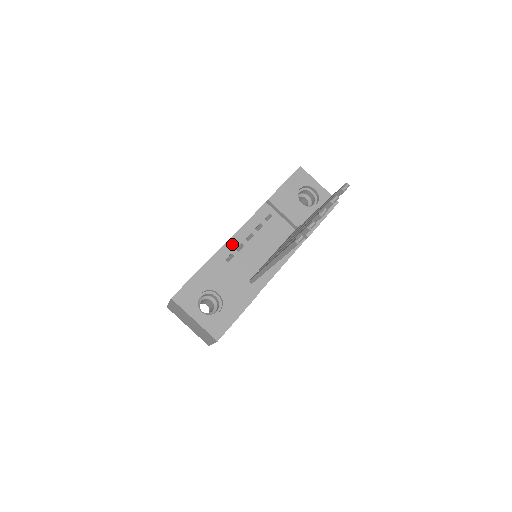
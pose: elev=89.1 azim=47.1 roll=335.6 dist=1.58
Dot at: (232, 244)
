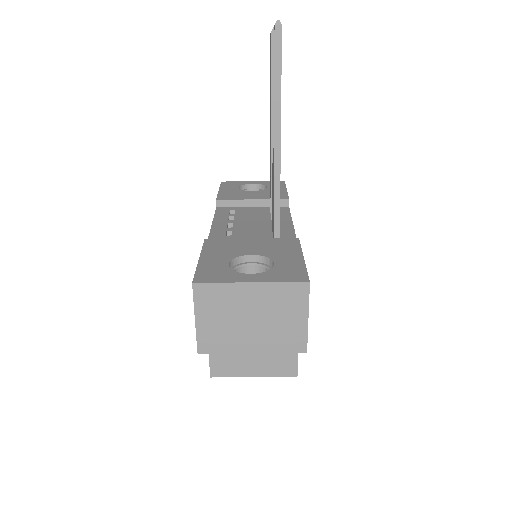
Dot at: (217, 235)
